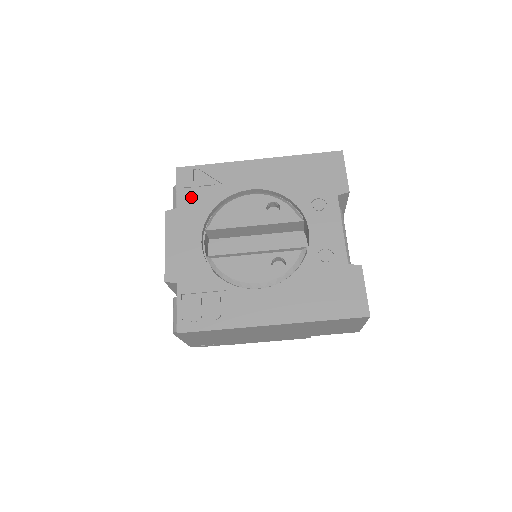
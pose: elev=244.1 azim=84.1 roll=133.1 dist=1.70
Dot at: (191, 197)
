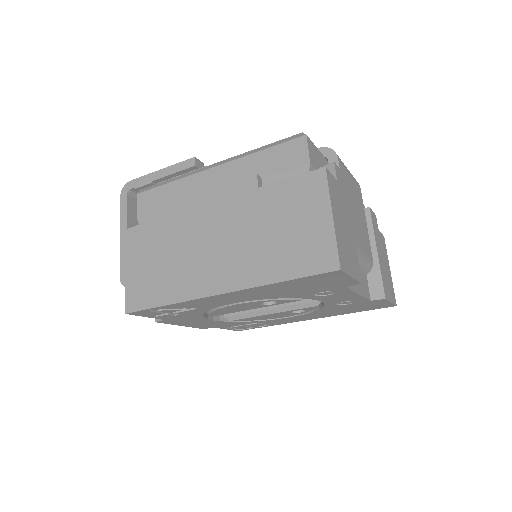
Dot at: (170, 316)
